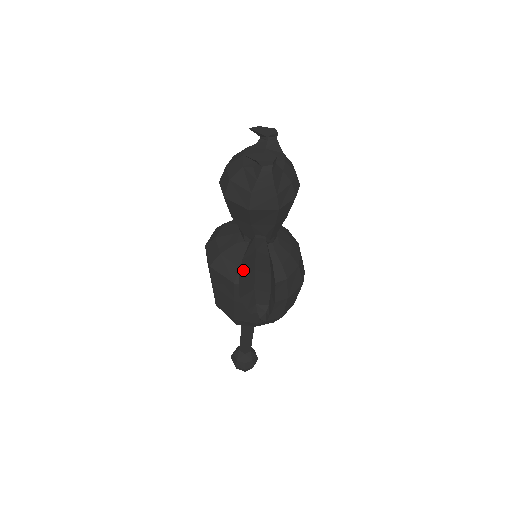
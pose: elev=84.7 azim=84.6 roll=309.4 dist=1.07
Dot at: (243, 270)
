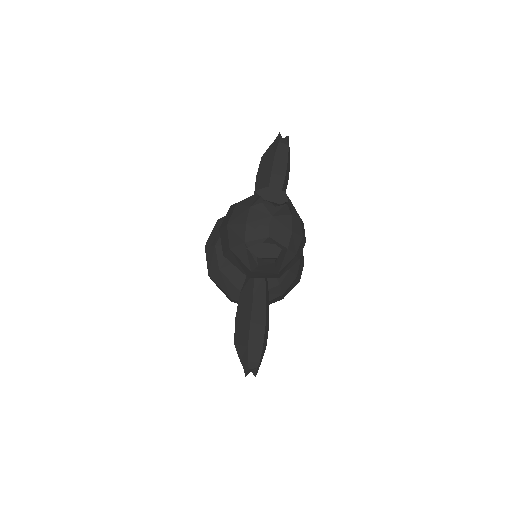
Dot at: (240, 311)
